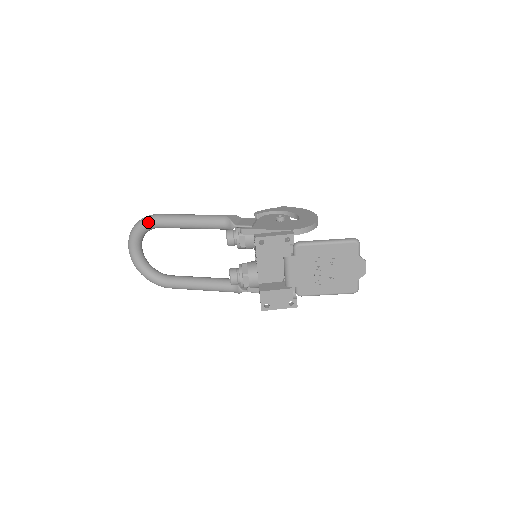
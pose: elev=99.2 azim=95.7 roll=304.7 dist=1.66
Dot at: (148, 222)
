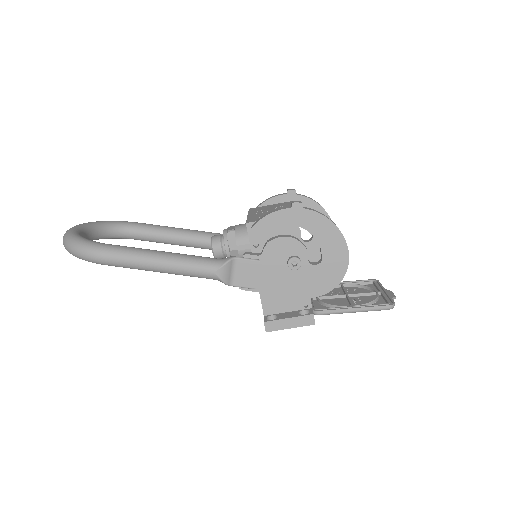
Dot at: occluded
